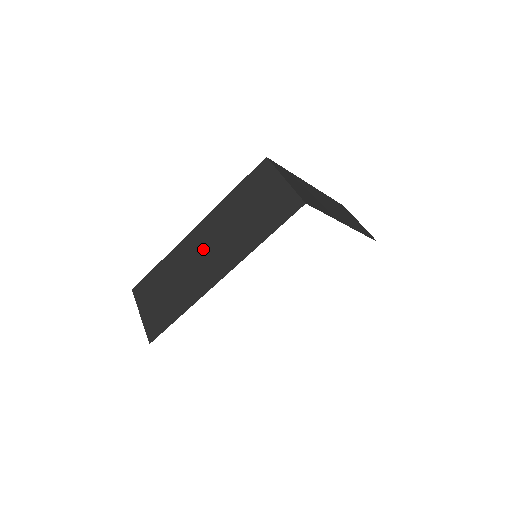
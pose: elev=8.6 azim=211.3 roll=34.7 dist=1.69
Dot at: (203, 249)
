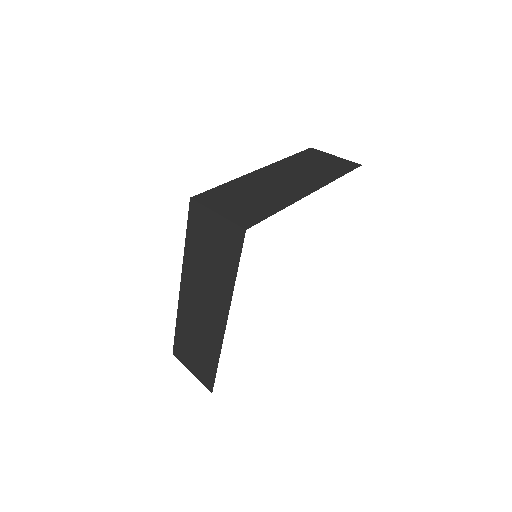
Dot at: (280, 178)
